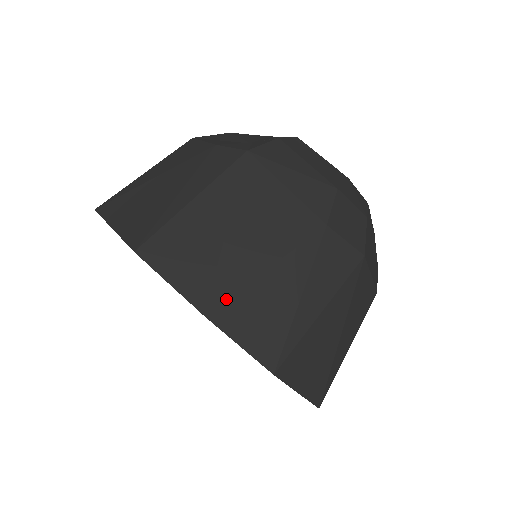
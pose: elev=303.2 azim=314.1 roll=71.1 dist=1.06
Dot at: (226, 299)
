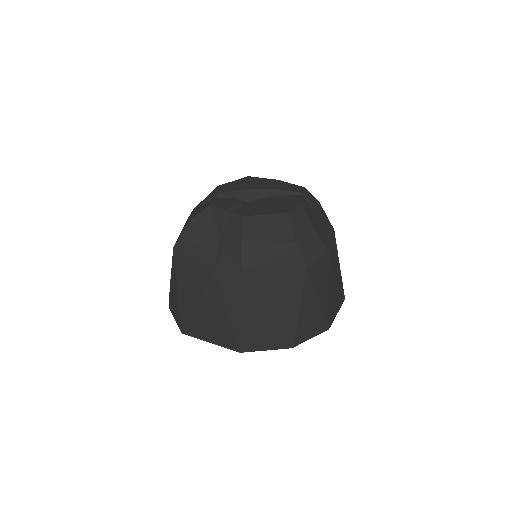
Dot at: (294, 336)
